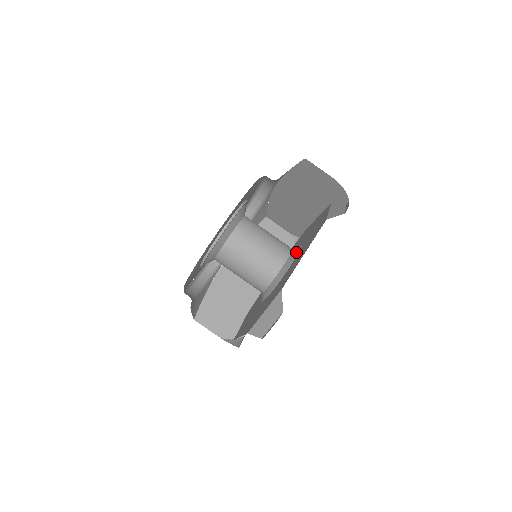
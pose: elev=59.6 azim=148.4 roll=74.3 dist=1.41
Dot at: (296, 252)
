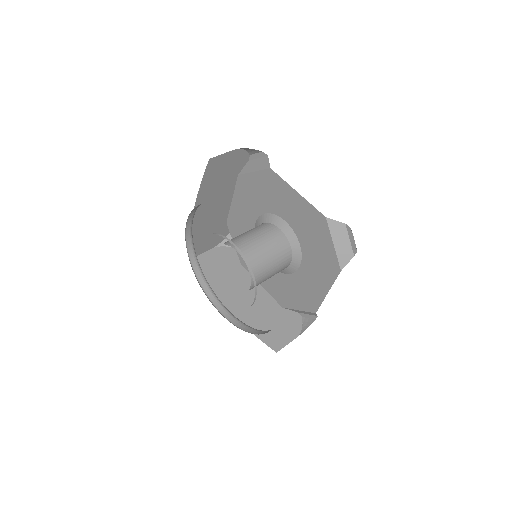
Dot at: (272, 217)
